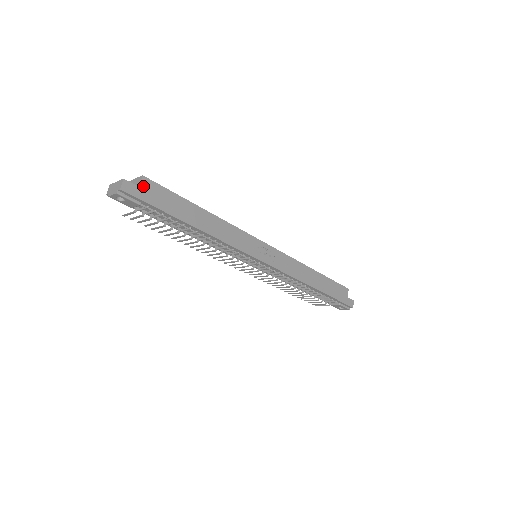
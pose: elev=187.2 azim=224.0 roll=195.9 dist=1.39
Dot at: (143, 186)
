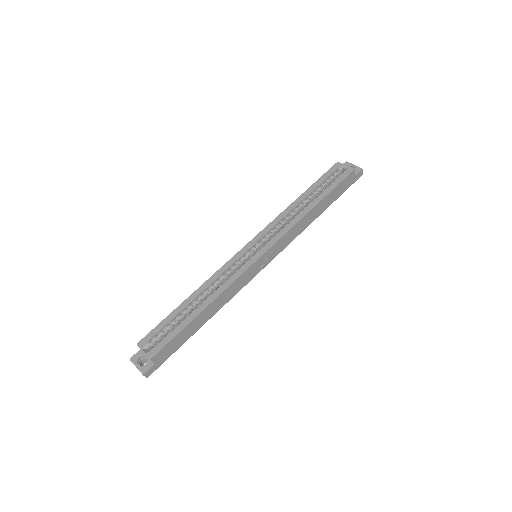
Dot at: (156, 361)
